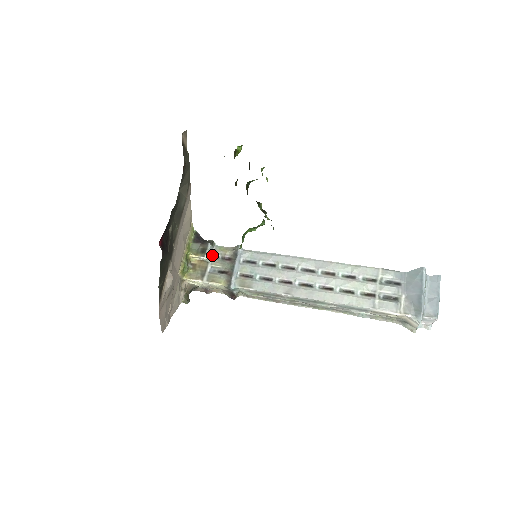
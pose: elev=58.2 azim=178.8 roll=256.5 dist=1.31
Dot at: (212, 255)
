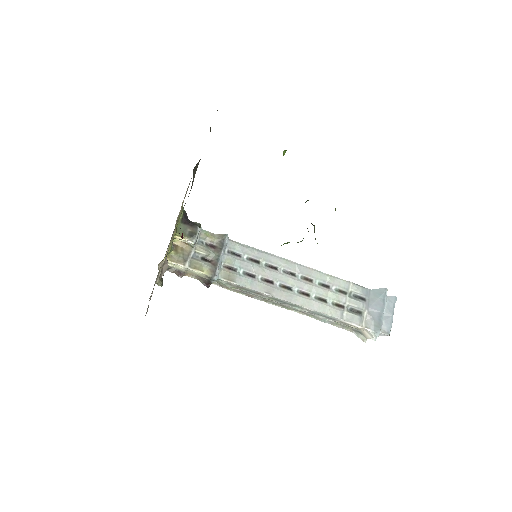
Dot at: (197, 239)
